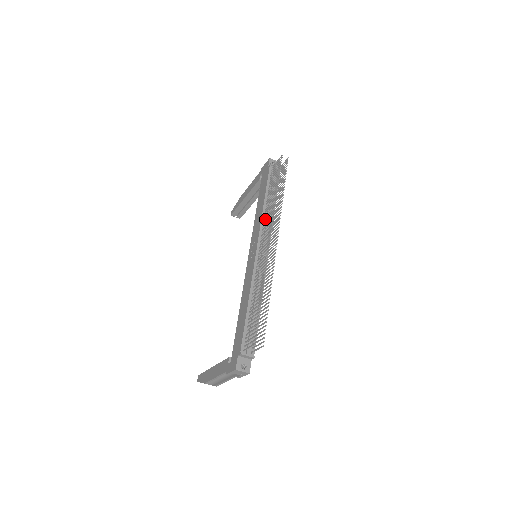
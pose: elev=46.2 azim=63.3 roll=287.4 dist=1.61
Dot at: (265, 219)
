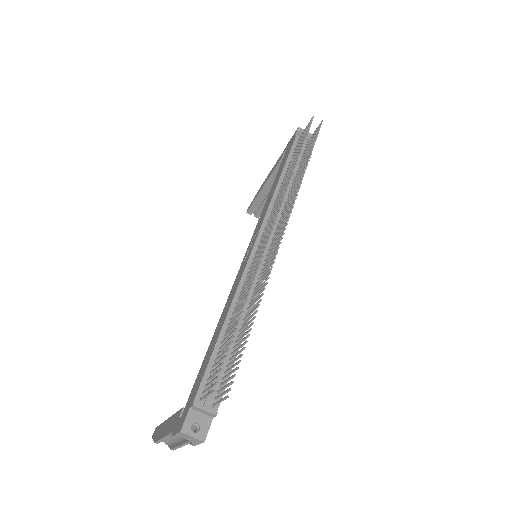
Dot at: (275, 202)
